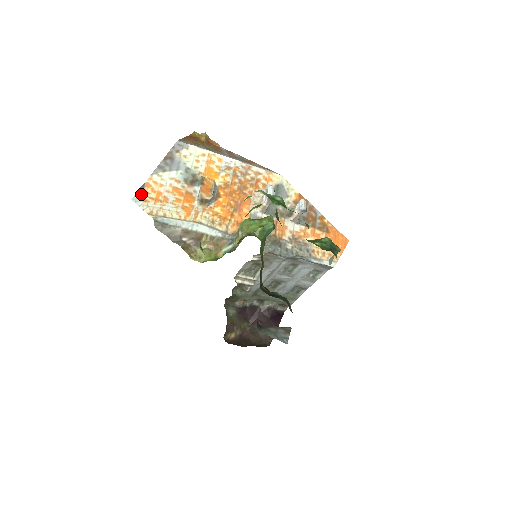
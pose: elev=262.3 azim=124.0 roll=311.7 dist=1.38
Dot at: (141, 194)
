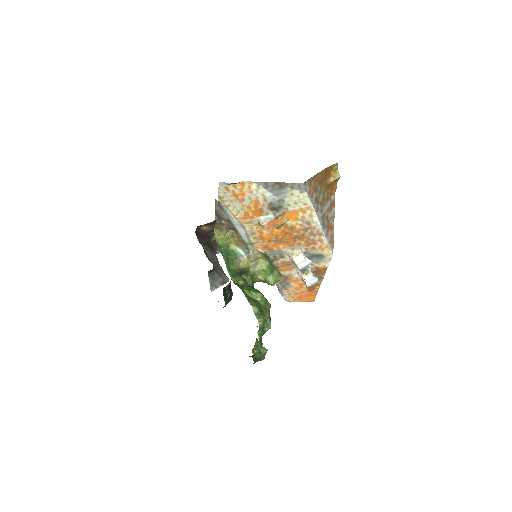
Dot at: (230, 184)
